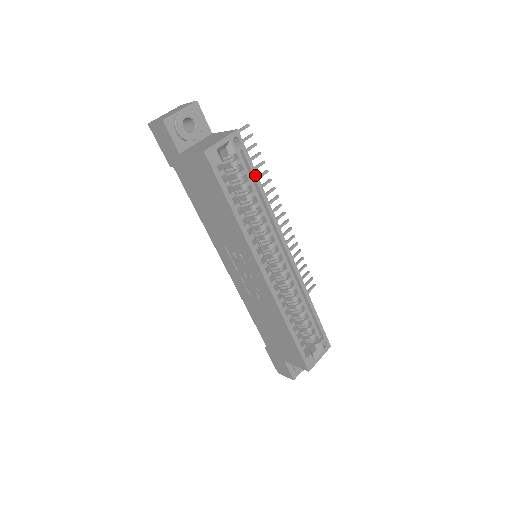
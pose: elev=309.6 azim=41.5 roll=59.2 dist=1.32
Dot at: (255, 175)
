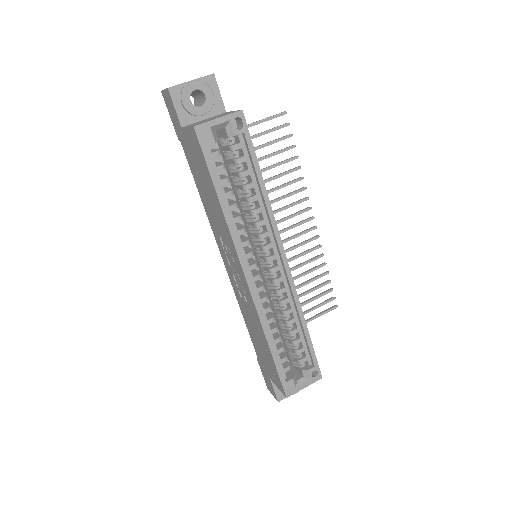
Dot at: (256, 165)
